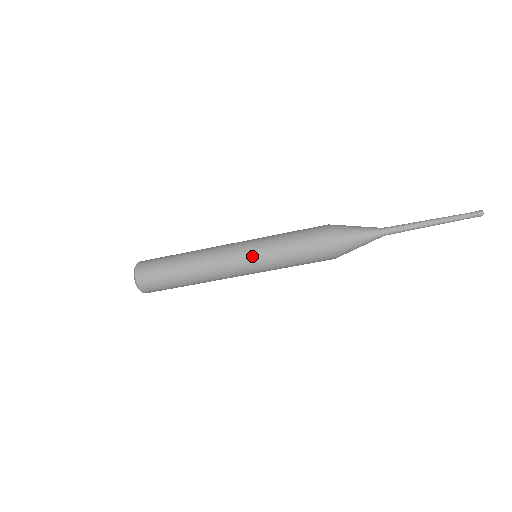
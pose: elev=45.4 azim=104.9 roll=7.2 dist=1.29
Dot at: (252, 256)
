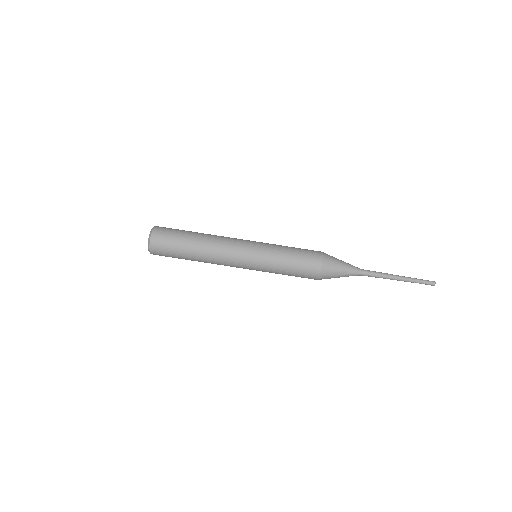
Dot at: (257, 242)
